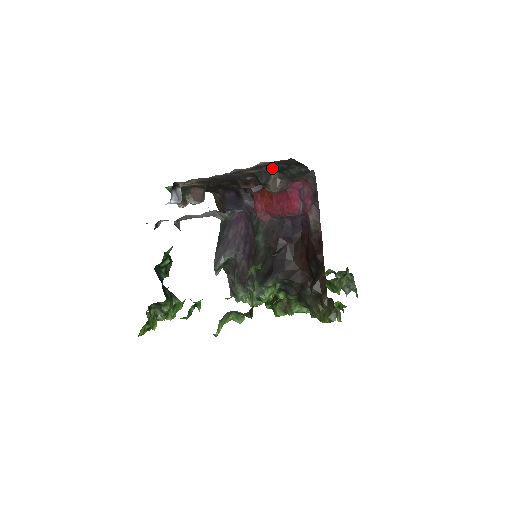
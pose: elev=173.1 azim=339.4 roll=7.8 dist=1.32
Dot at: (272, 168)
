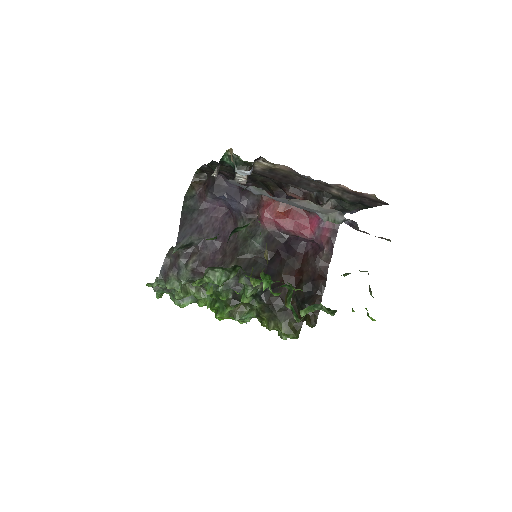
Dot at: (353, 199)
